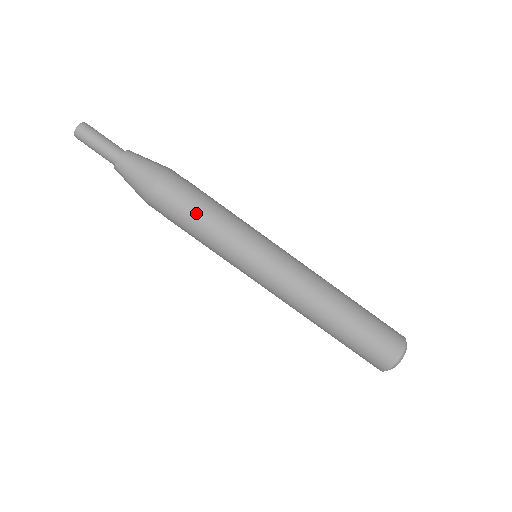
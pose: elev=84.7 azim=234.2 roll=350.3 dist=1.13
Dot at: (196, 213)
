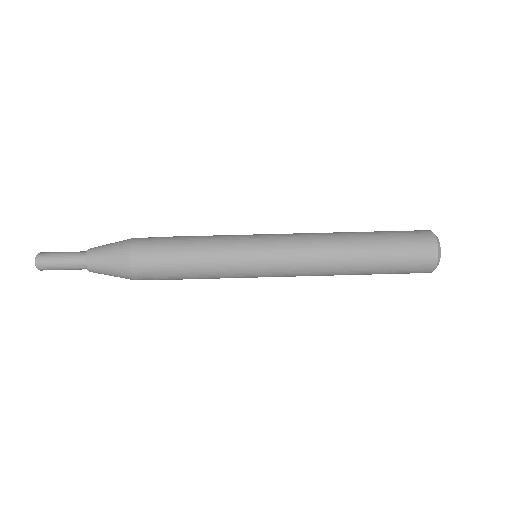
Dot at: (182, 238)
